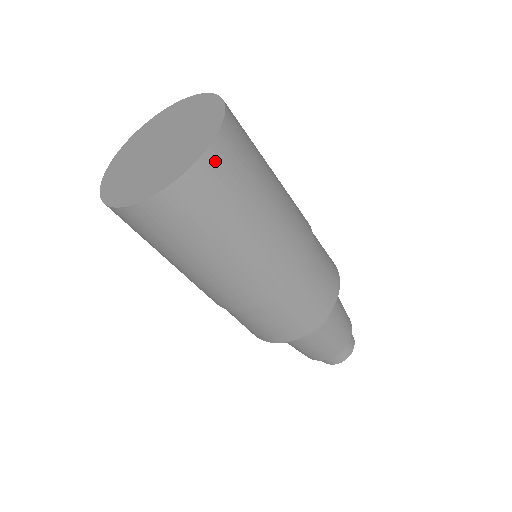
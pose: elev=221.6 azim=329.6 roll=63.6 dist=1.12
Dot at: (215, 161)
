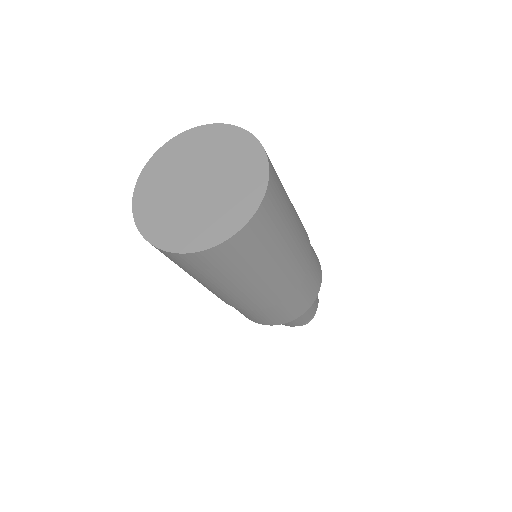
Dot at: (228, 248)
